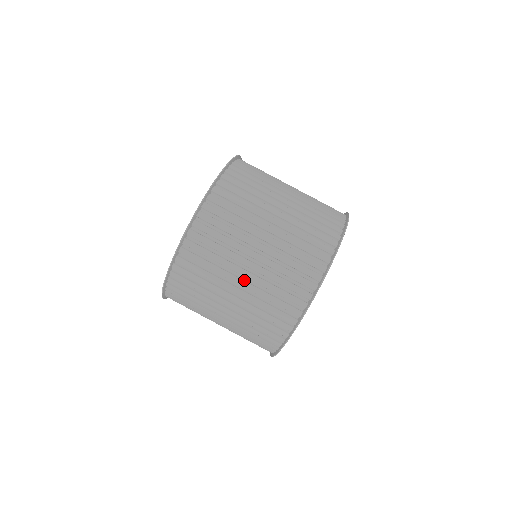
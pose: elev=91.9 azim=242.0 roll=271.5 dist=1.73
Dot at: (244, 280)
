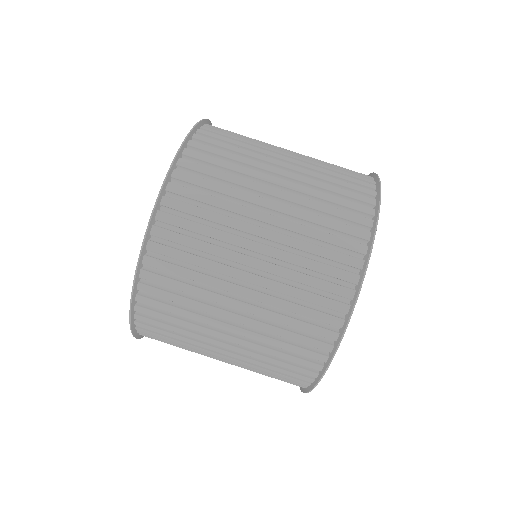
Dot at: (226, 355)
